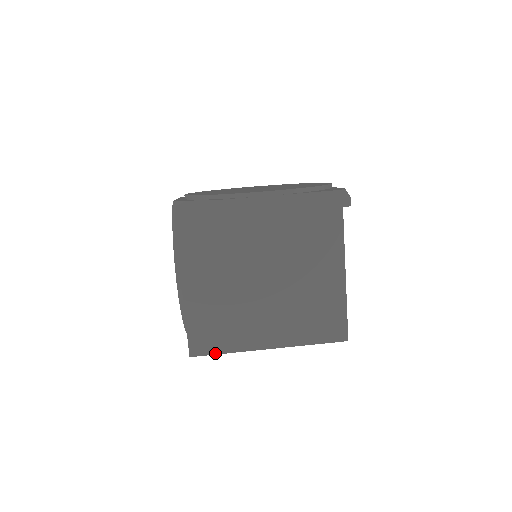
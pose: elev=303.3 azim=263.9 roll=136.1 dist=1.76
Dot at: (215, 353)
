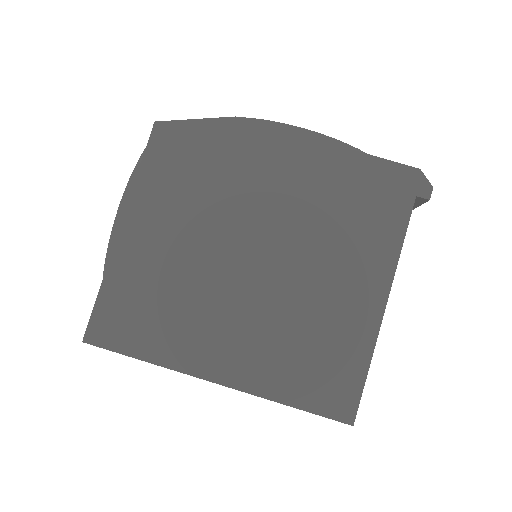
Dot at: (125, 352)
